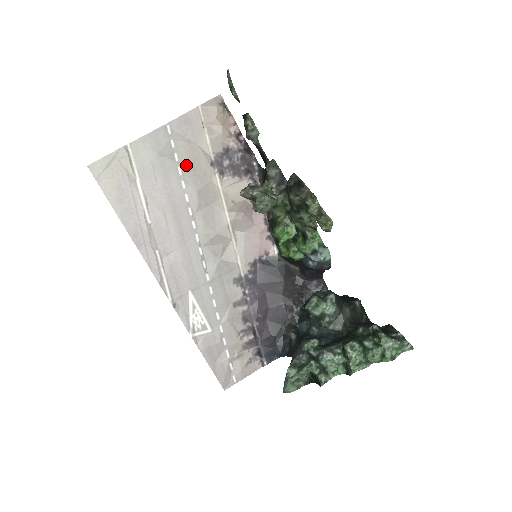
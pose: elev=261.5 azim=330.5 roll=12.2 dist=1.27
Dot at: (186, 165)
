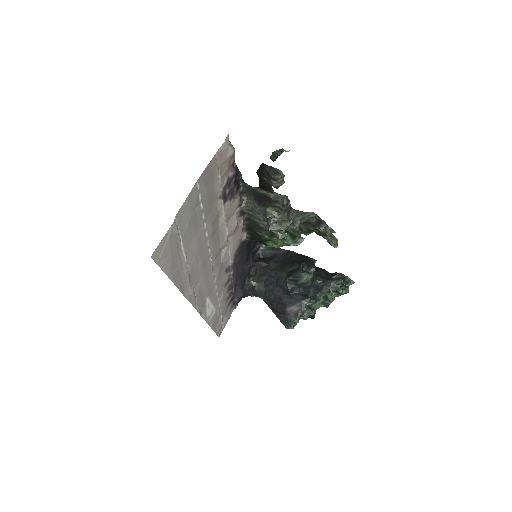
Dot at: (207, 209)
